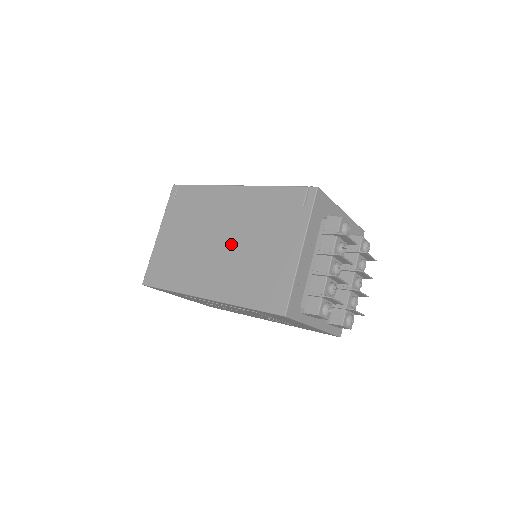
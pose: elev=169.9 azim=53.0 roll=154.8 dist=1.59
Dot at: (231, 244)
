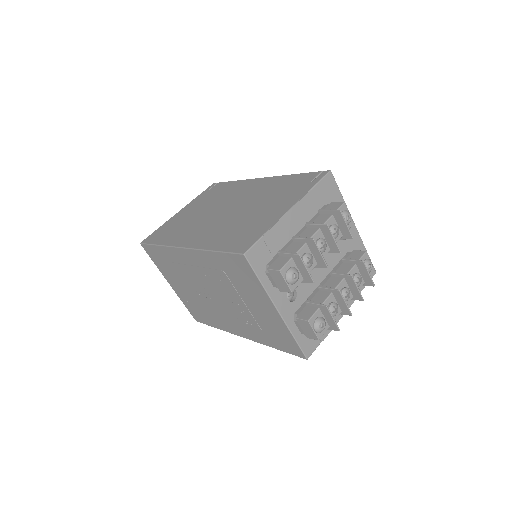
Dot at: (232, 211)
